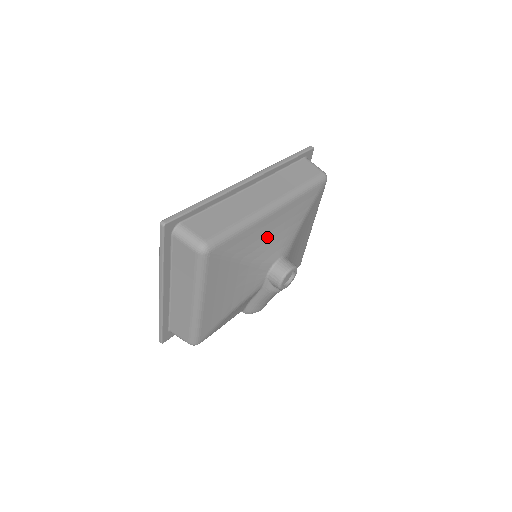
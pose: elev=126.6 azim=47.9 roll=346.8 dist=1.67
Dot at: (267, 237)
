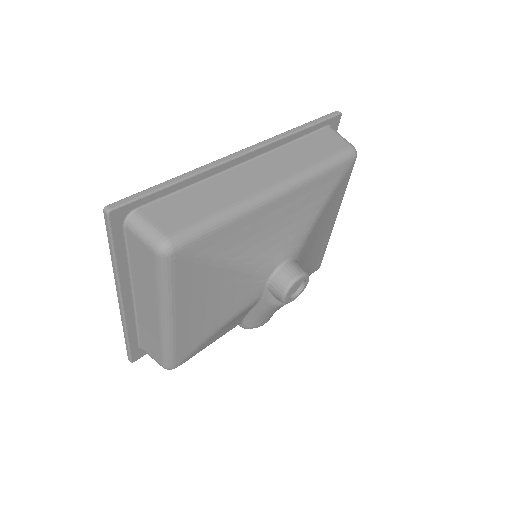
Dot at: (266, 233)
